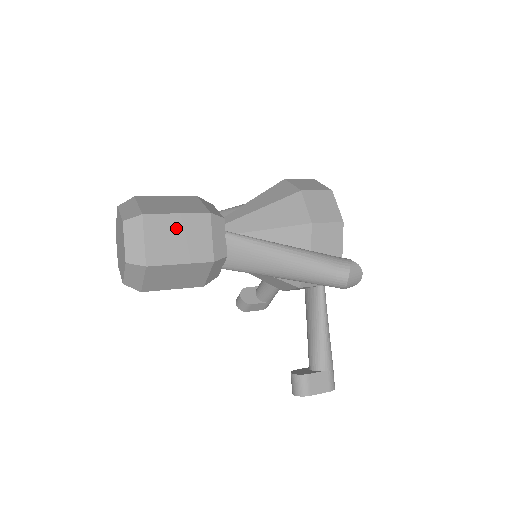
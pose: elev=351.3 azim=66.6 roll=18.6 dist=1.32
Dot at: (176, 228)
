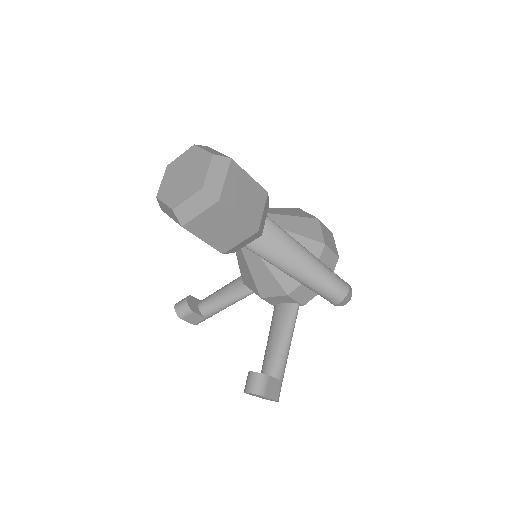
Dot at: (246, 186)
